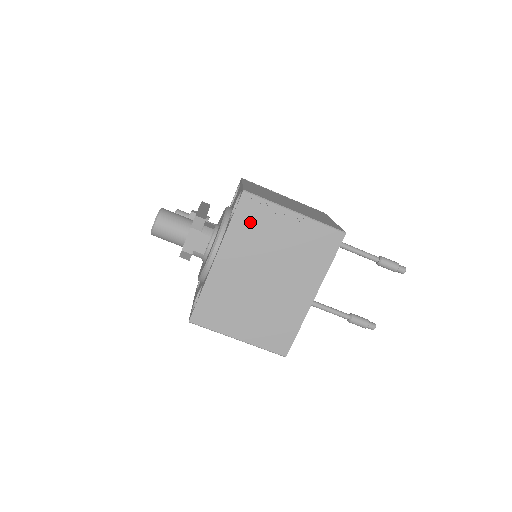
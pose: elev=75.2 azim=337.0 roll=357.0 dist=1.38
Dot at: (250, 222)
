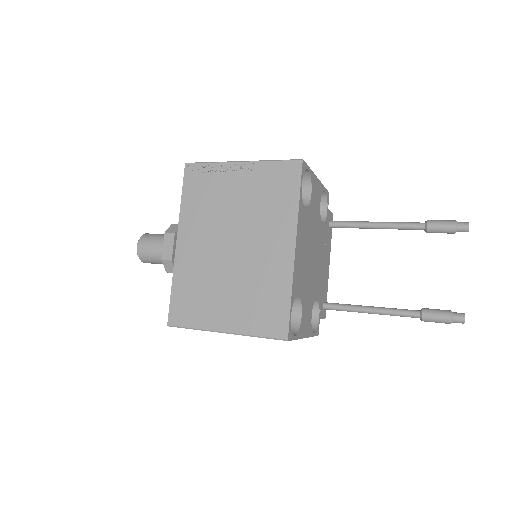
Dot at: (200, 191)
